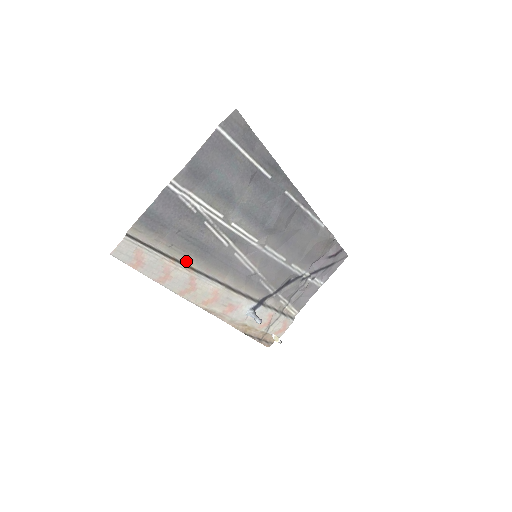
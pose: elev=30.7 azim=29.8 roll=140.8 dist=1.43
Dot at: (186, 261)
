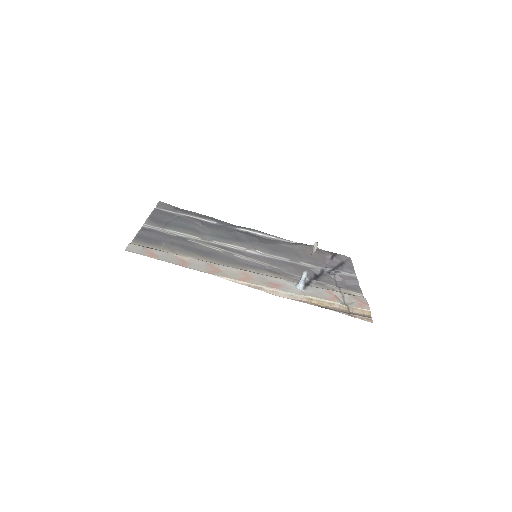
Dot at: occluded
